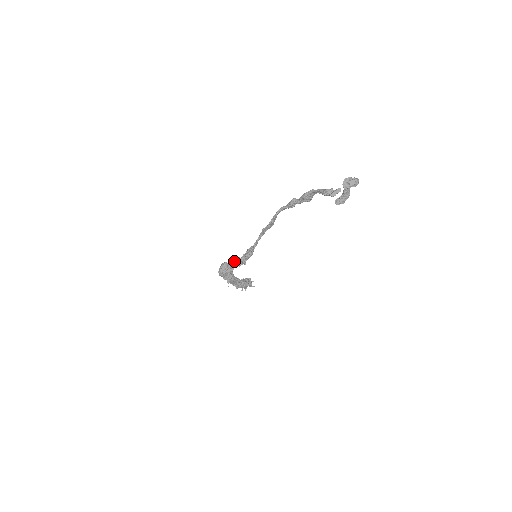
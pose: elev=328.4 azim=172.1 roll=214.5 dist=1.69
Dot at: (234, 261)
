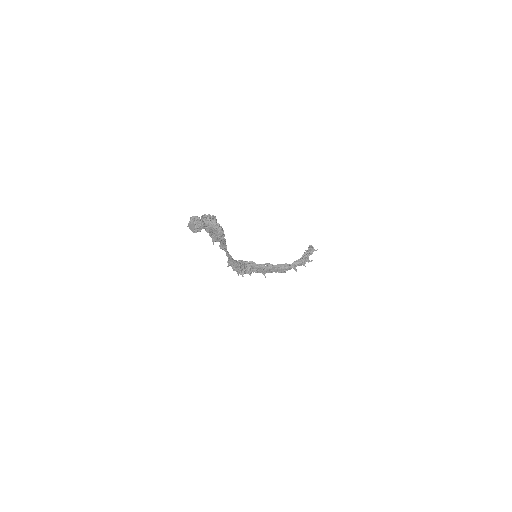
Dot at: occluded
